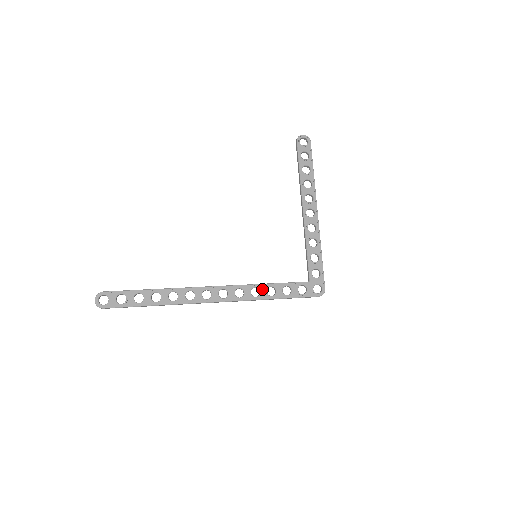
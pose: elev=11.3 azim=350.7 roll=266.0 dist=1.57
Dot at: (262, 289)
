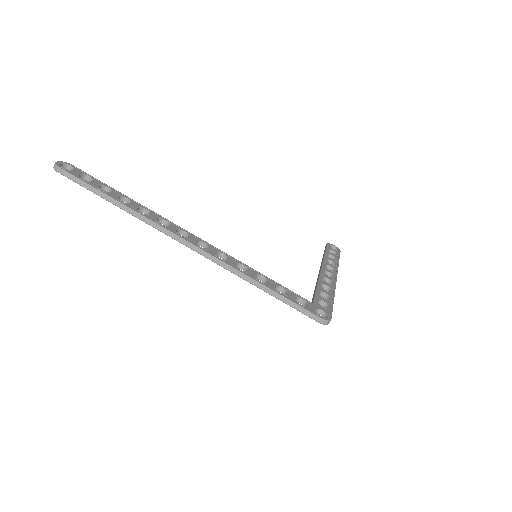
Dot at: (251, 271)
